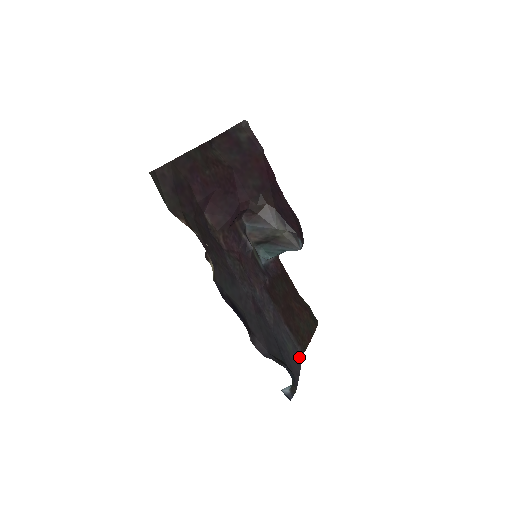
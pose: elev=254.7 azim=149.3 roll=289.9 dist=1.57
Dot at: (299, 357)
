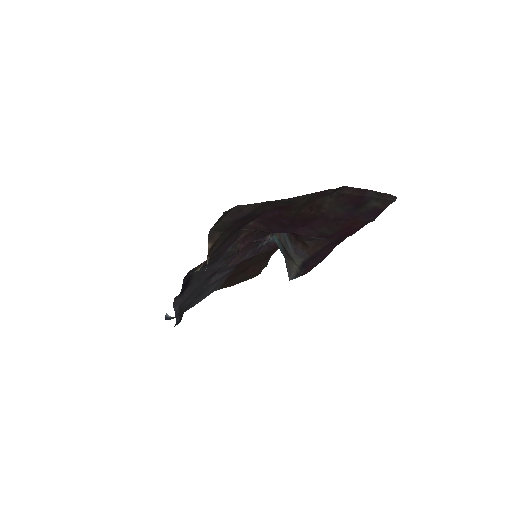
Dot at: (210, 293)
